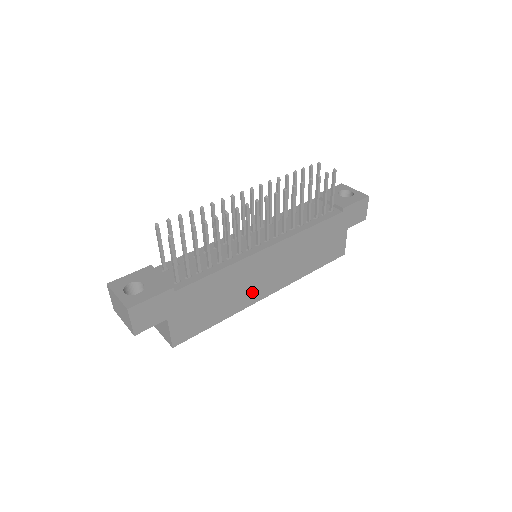
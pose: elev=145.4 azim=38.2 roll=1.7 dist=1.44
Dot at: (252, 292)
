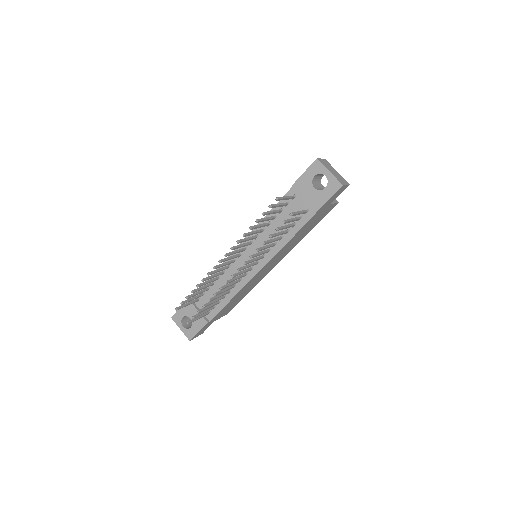
Dot at: (263, 275)
